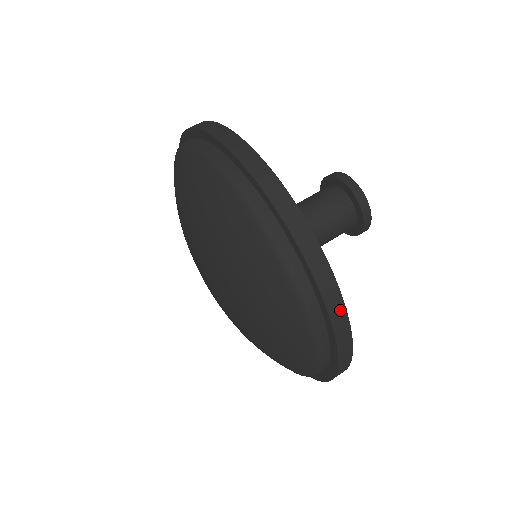
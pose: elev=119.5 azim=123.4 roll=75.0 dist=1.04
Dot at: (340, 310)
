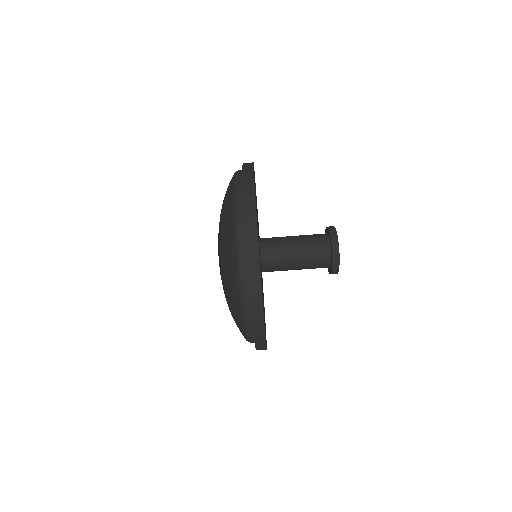
Dot at: (259, 312)
